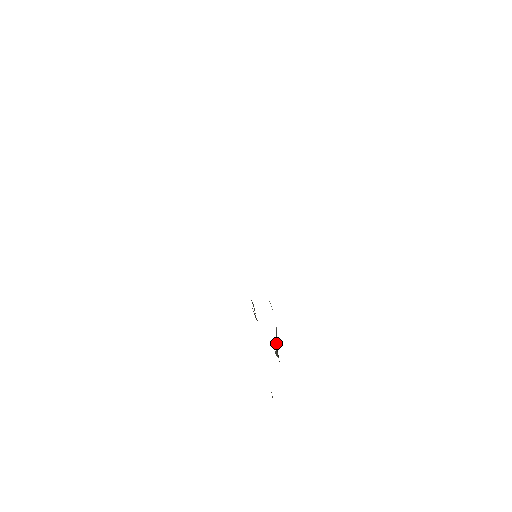
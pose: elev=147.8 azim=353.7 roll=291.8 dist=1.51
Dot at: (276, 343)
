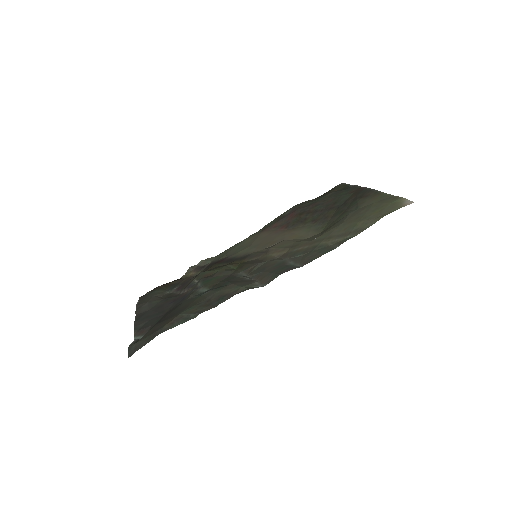
Dot at: (195, 271)
